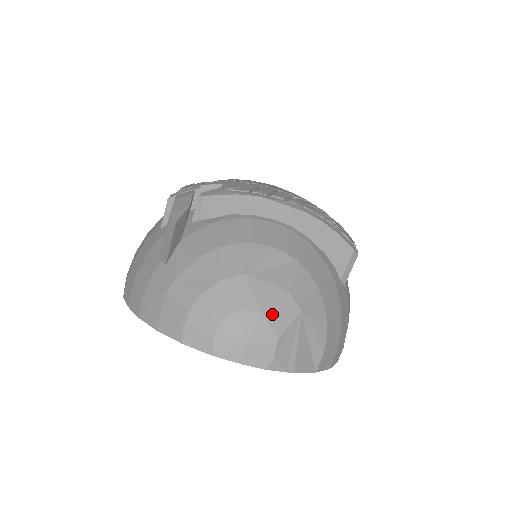
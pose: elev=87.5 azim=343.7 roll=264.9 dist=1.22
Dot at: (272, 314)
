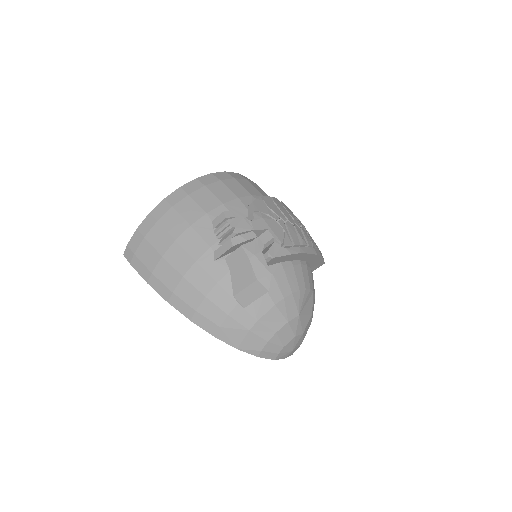
Dot at: (305, 331)
